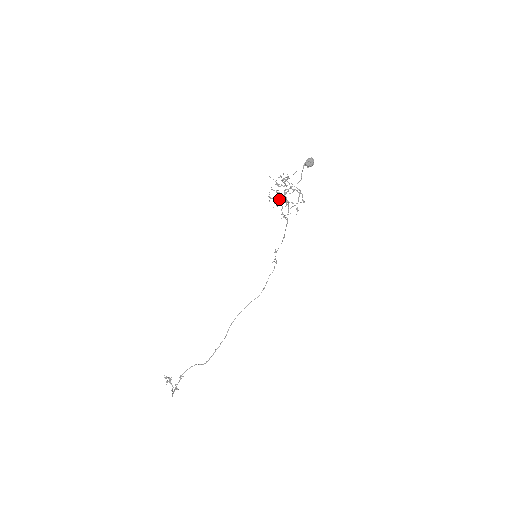
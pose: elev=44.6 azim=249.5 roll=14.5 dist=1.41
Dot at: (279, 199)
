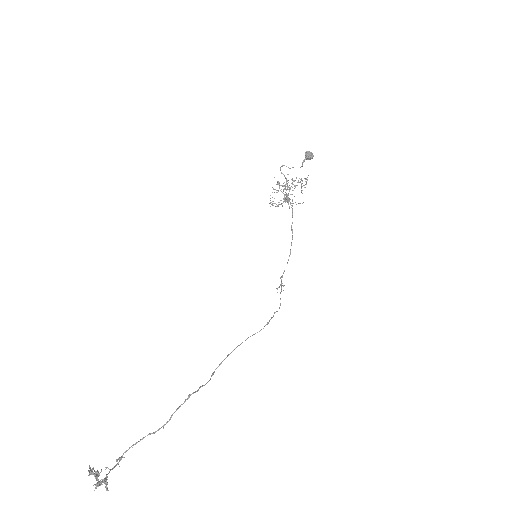
Dot at: occluded
